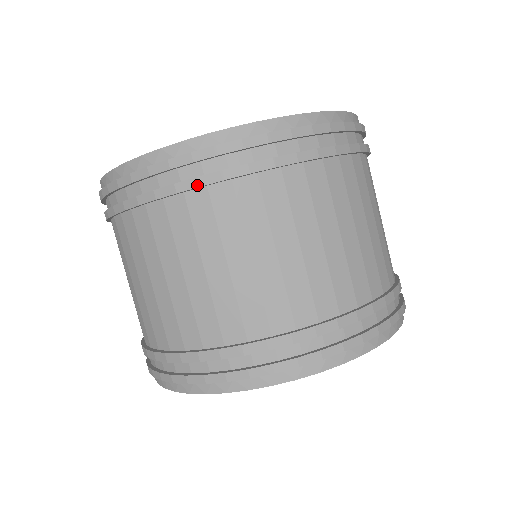
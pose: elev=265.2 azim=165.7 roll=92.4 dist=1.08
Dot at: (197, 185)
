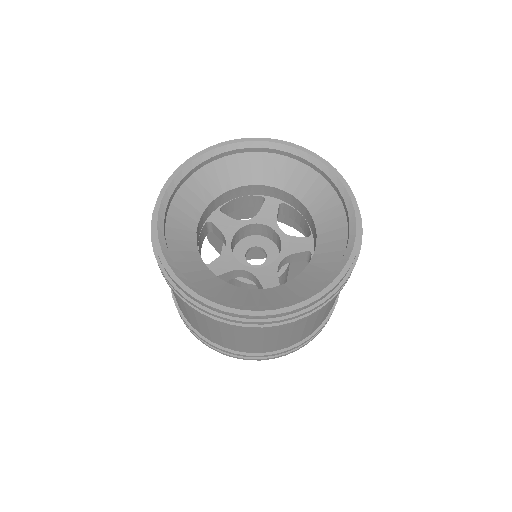
Dot at: occluded
